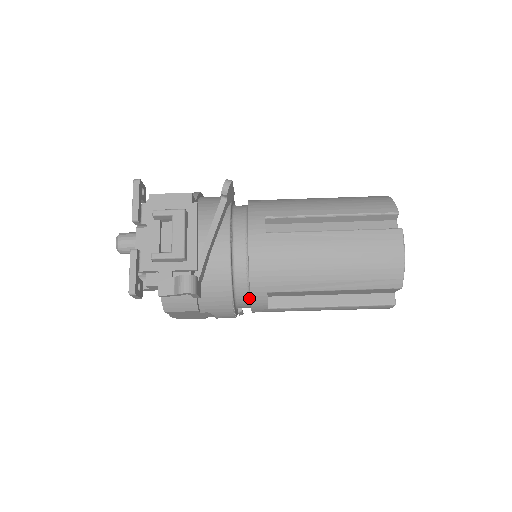
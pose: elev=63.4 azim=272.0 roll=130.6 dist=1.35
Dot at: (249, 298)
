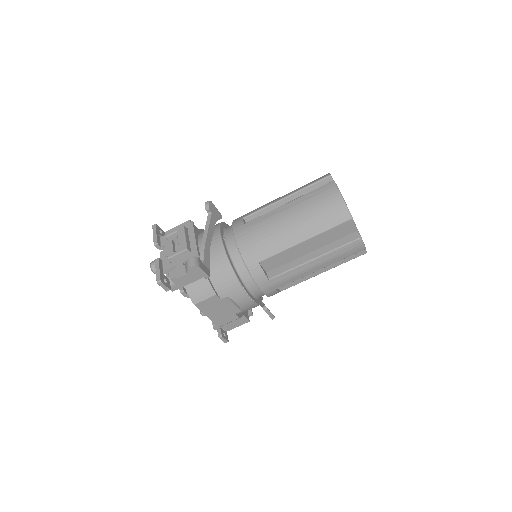
Dot at: (251, 275)
